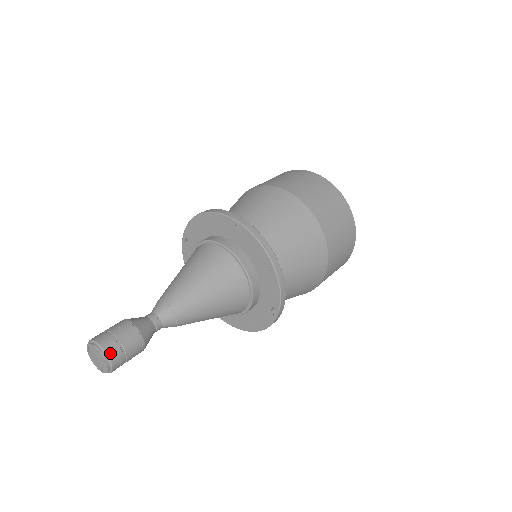
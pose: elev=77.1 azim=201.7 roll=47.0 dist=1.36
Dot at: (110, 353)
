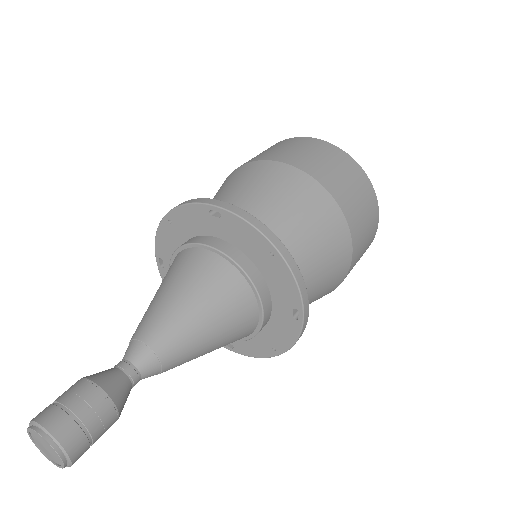
Dot at: occluded
